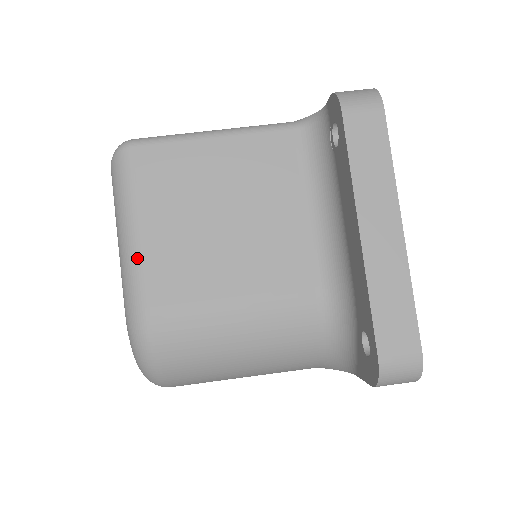
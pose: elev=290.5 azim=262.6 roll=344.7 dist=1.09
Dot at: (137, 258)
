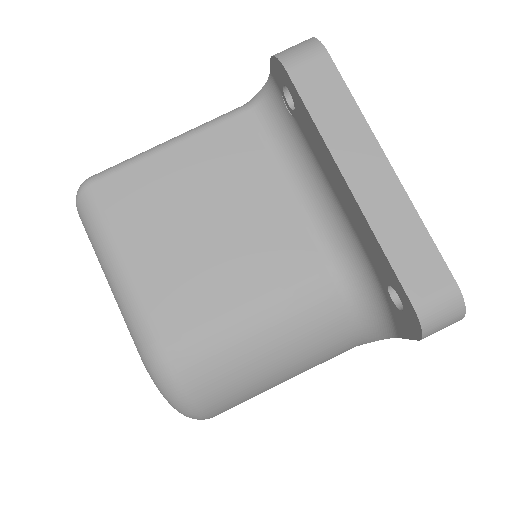
Dot at: (132, 293)
